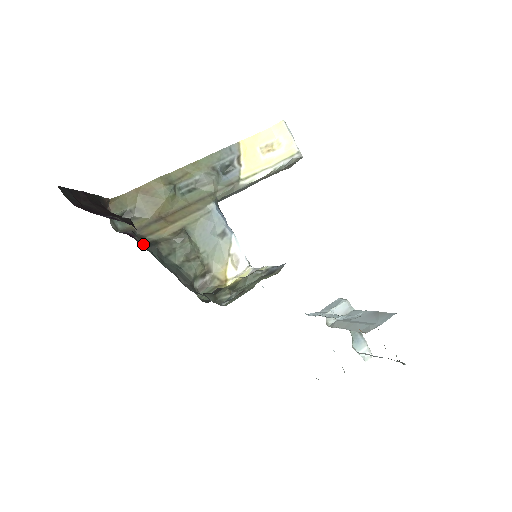
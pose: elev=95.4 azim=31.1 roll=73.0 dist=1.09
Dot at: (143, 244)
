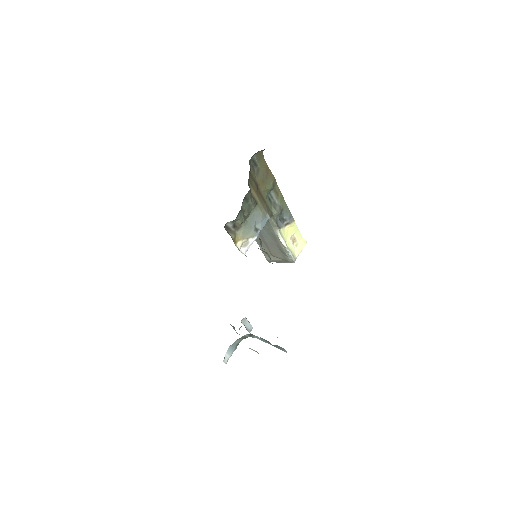
Dot at: occluded
